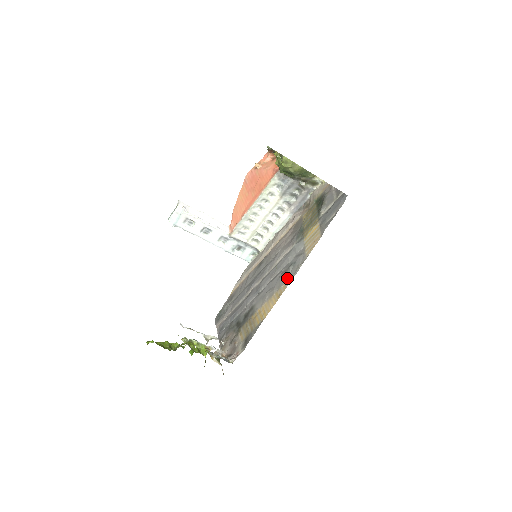
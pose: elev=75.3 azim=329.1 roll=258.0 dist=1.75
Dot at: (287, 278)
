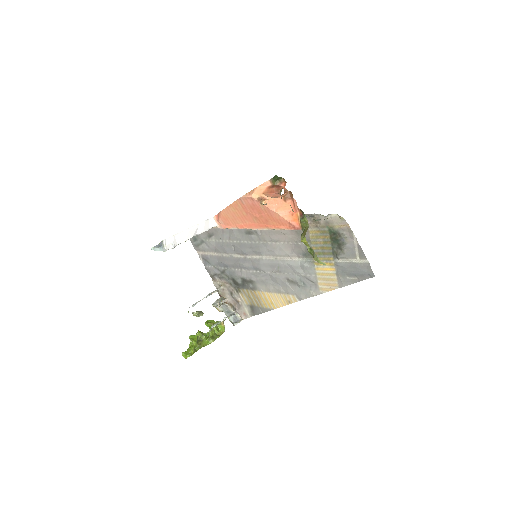
Dot at: (297, 293)
